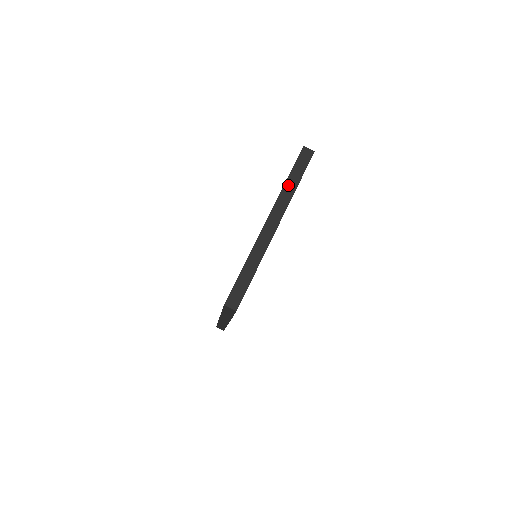
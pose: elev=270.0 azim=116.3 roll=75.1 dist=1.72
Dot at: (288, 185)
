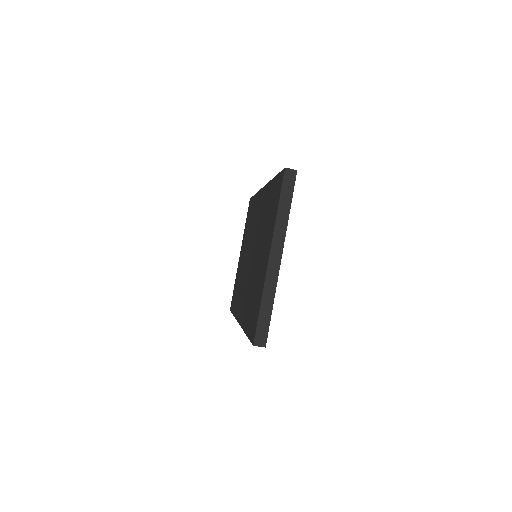
Dot at: (280, 214)
